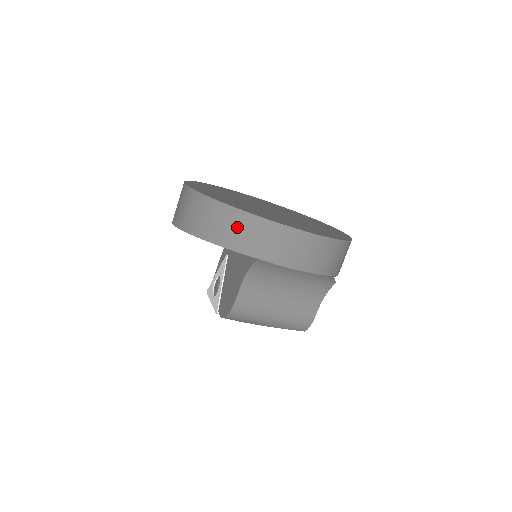
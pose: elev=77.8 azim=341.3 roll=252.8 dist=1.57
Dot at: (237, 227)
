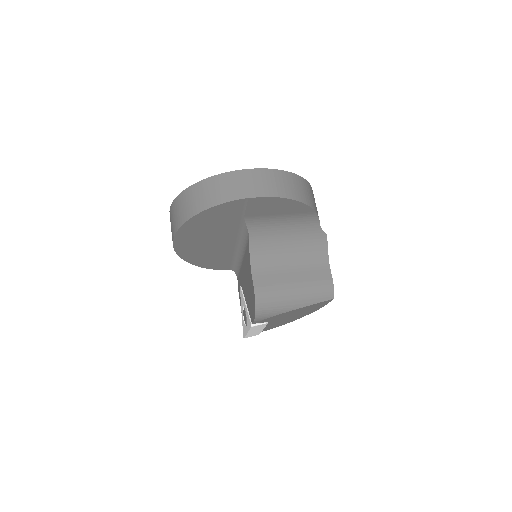
Dot at: (209, 190)
